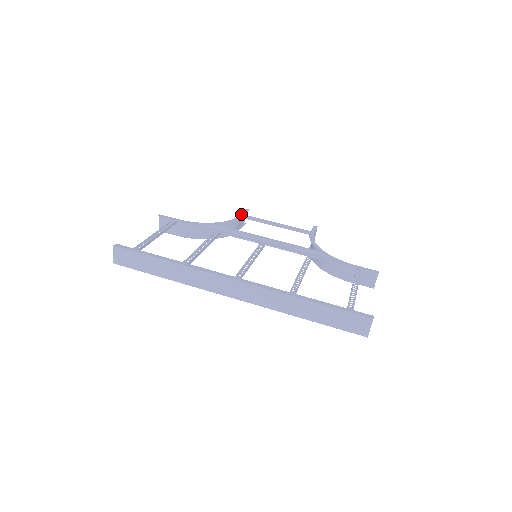
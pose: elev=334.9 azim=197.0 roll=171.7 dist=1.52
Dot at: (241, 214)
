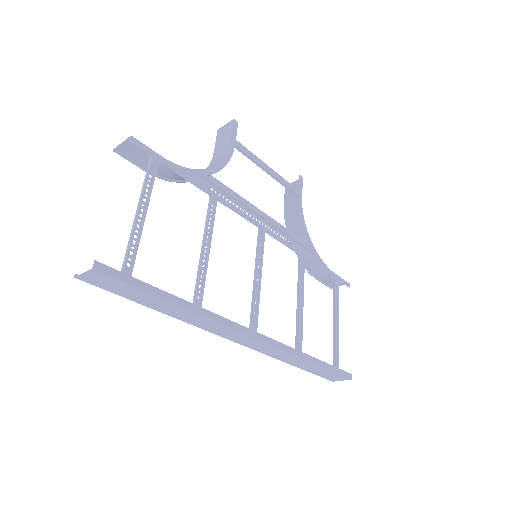
Dot at: (232, 139)
